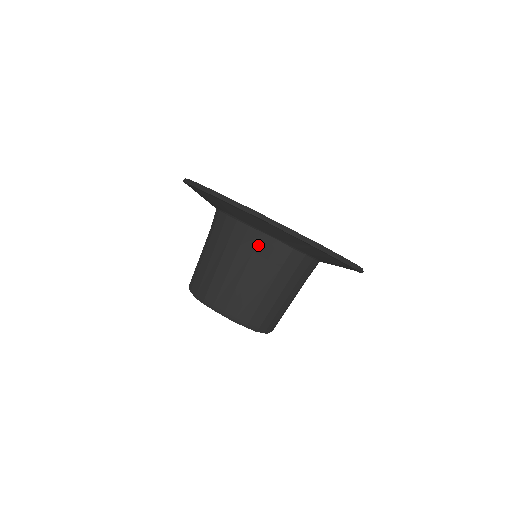
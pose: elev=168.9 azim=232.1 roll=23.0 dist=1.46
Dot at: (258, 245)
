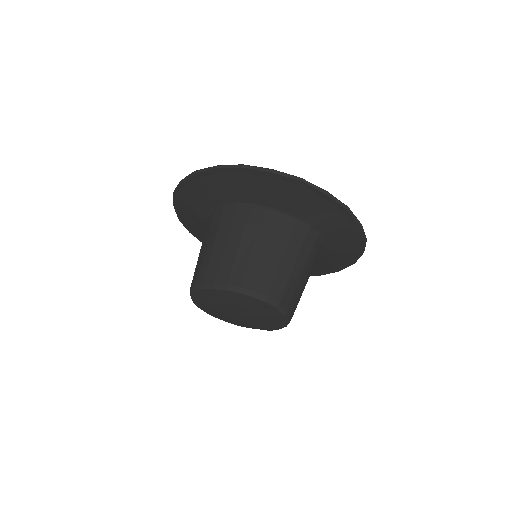
Dot at: (279, 224)
